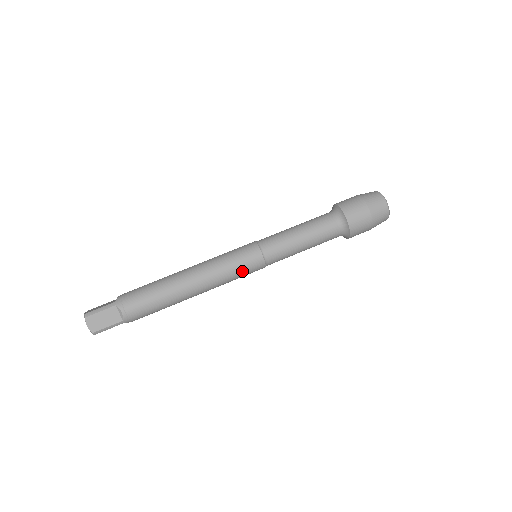
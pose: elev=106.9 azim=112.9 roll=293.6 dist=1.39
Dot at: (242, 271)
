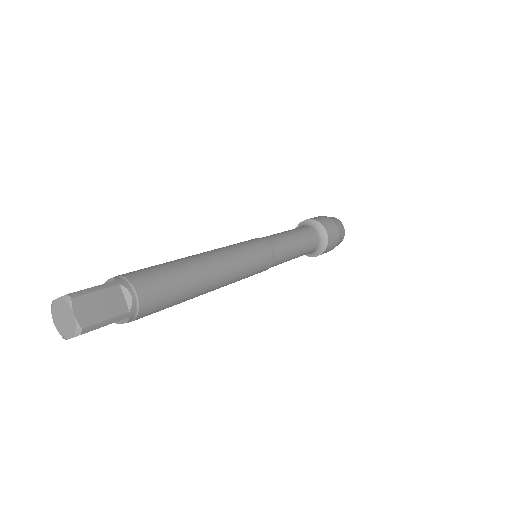
Dot at: (243, 244)
